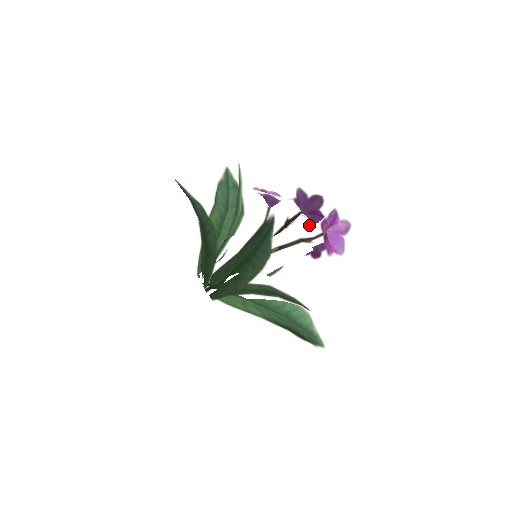
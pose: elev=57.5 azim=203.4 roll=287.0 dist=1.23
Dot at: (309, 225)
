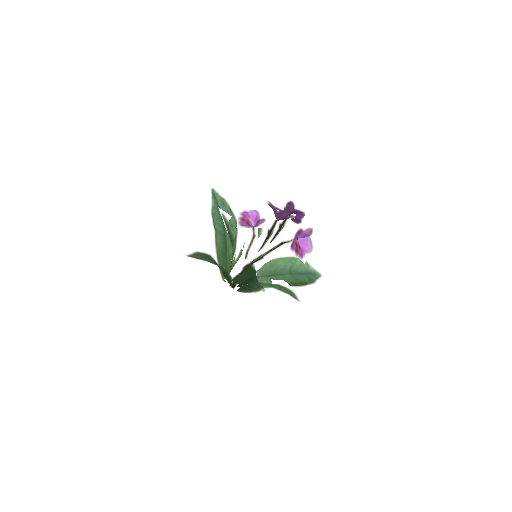
Dot at: (284, 238)
